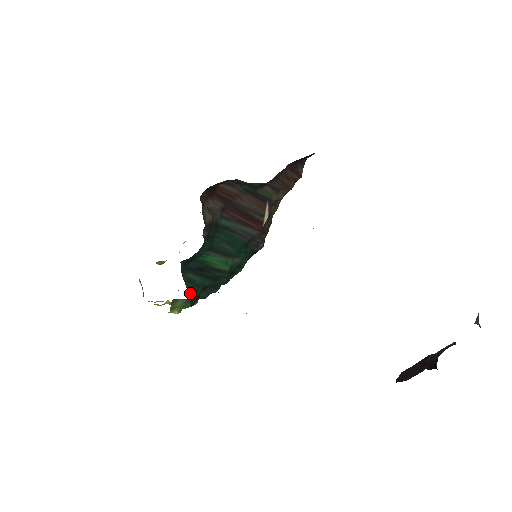
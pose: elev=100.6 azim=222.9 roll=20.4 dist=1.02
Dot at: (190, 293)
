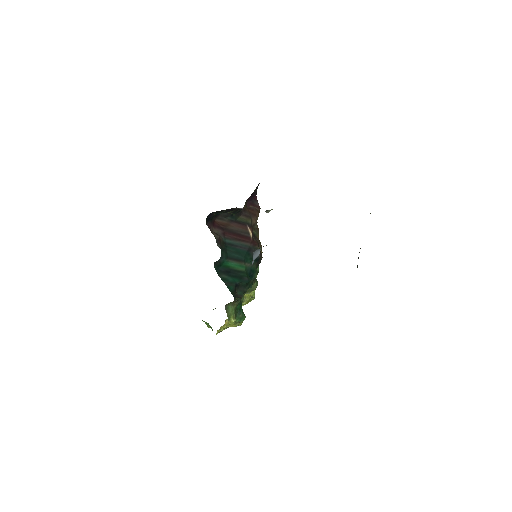
Dot at: (229, 288)
